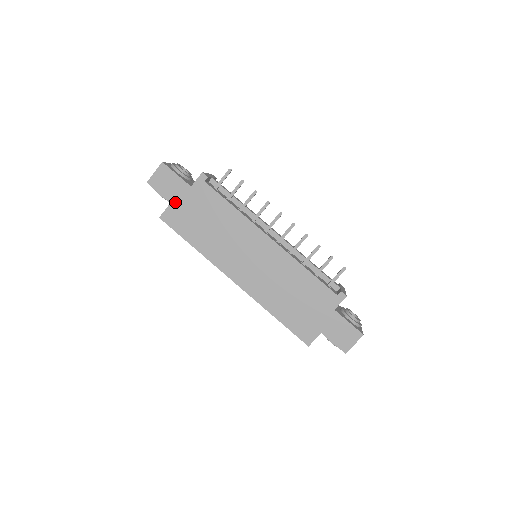
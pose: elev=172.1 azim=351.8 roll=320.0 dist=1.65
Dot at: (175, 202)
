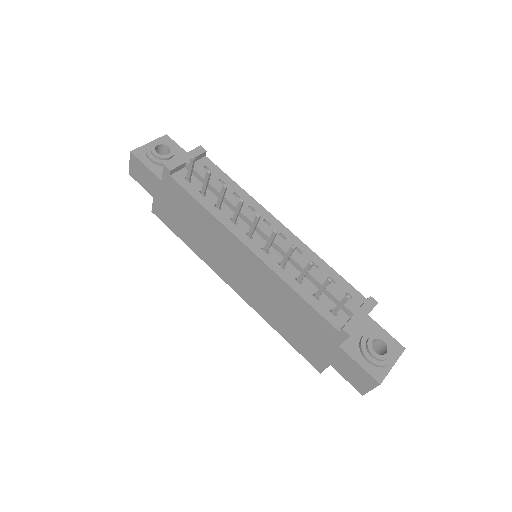
Dot at: (156, 197)
